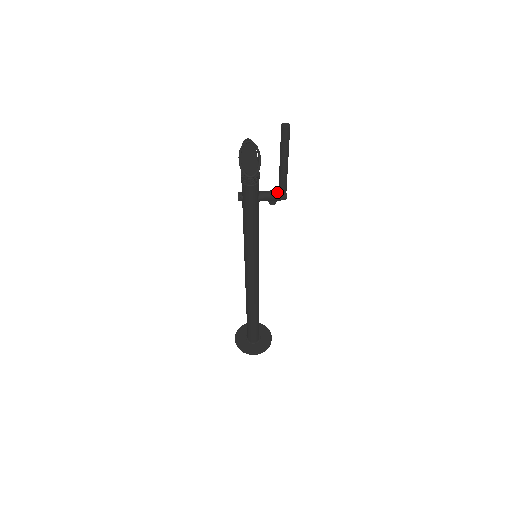
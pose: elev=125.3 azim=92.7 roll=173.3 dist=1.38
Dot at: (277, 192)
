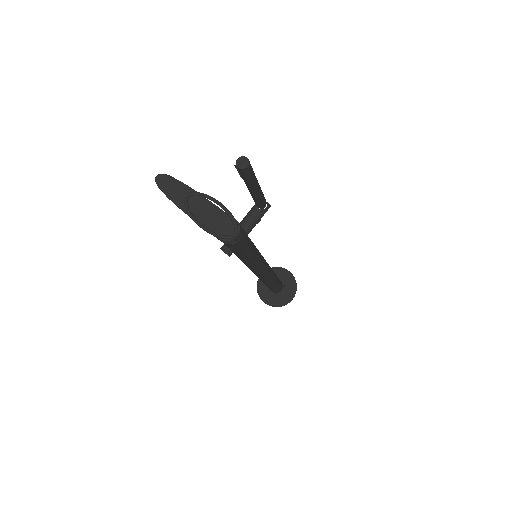
Dot at: (258, 210)
